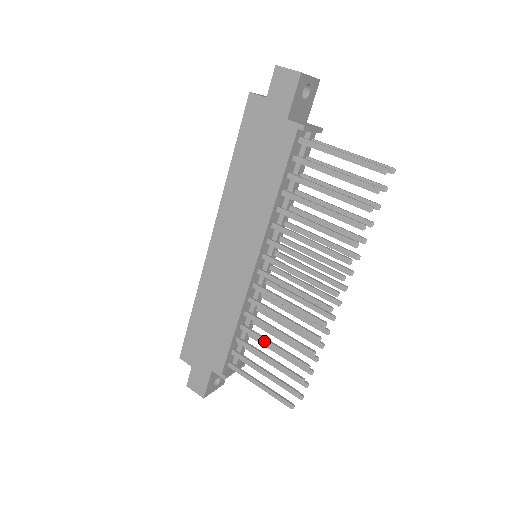
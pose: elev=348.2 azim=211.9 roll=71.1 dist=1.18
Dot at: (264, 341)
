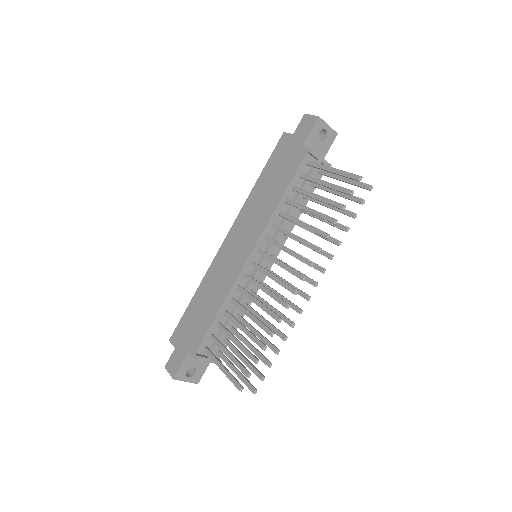
Dot at: (238, 324)
